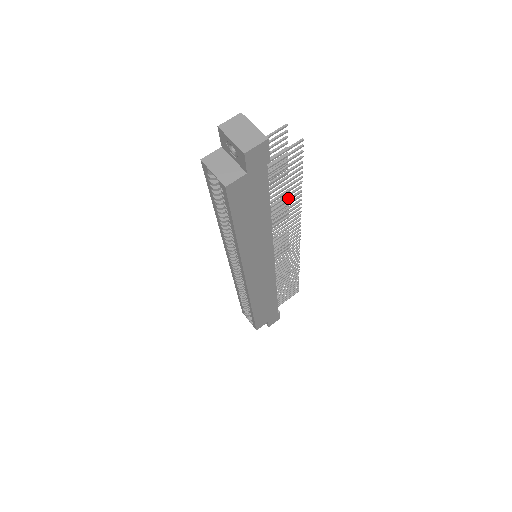
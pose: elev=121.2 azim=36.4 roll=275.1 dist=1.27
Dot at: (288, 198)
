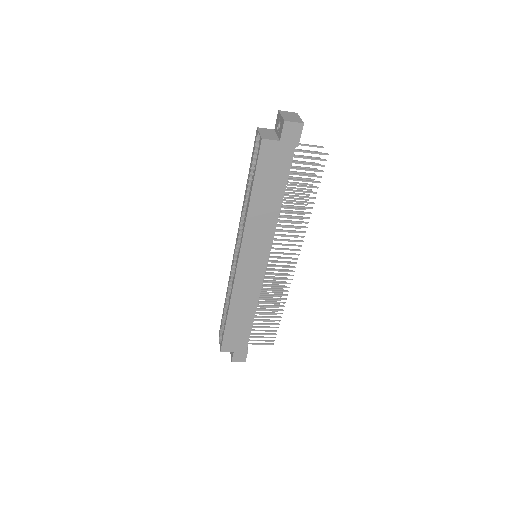
Dot at: (300, 206)
